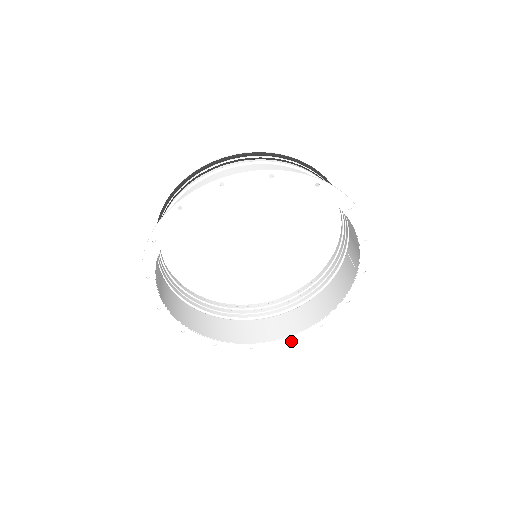
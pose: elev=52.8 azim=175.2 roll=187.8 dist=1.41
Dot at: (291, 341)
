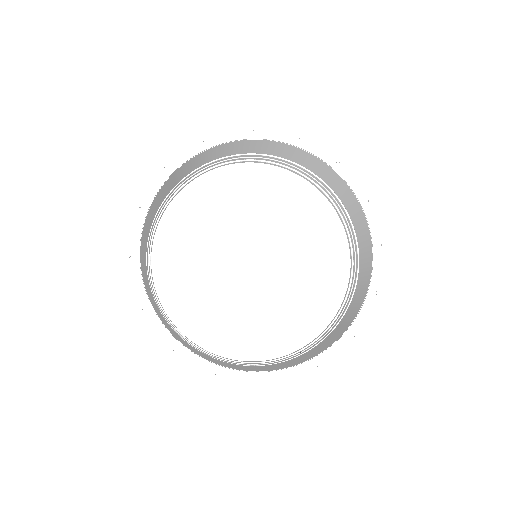
Dot at: (175, 352)
